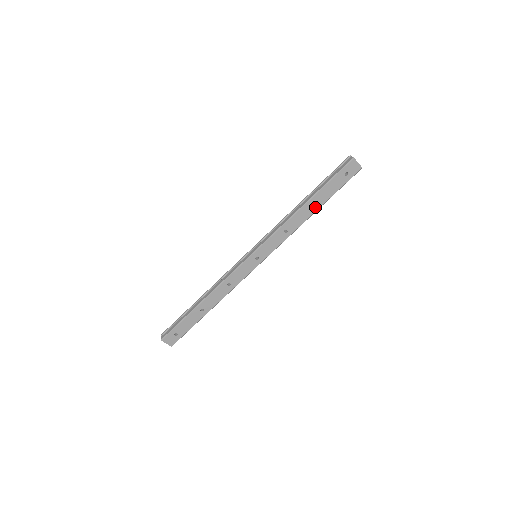
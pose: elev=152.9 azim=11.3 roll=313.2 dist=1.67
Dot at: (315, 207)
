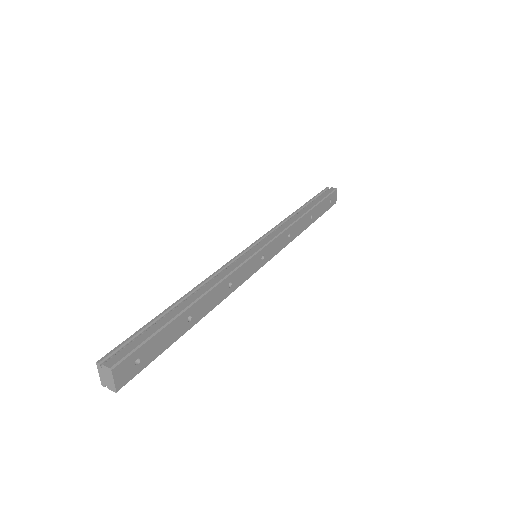
Dot at: (310, 221)
